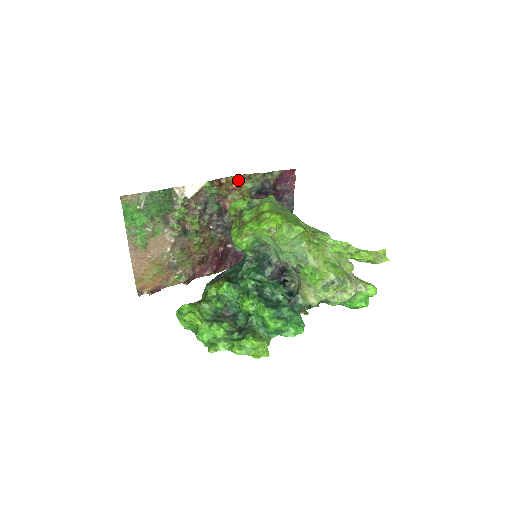
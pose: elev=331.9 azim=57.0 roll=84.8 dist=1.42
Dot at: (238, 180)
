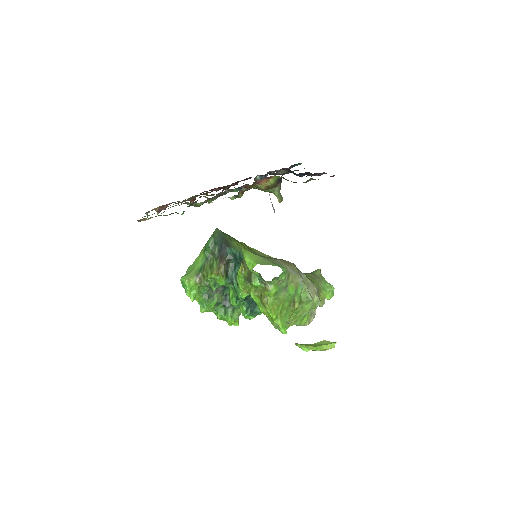
Dot at: occluded
